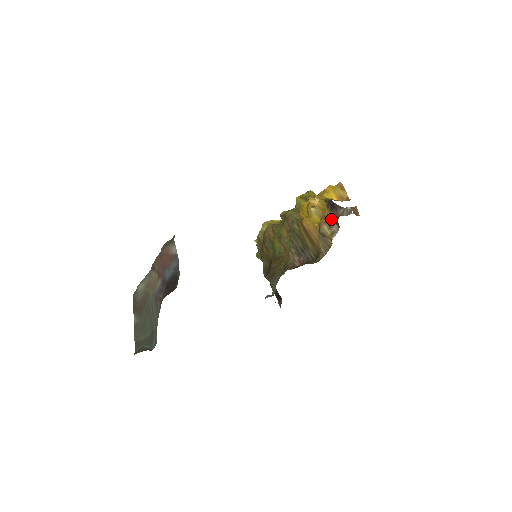
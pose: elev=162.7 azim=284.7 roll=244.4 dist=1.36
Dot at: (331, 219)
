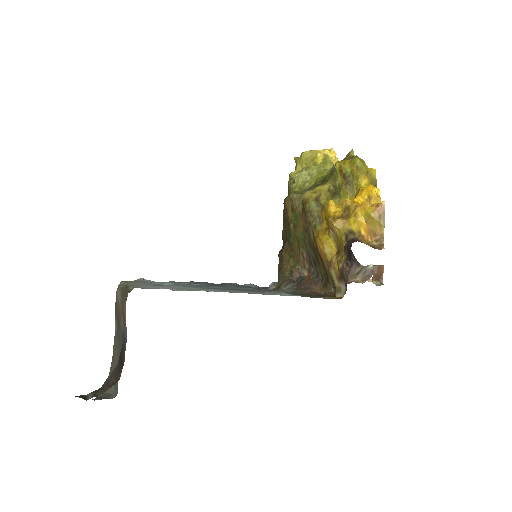
Dot at: (341, 273)
